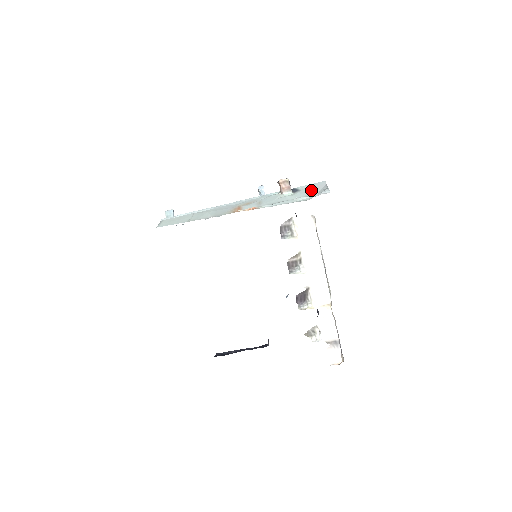
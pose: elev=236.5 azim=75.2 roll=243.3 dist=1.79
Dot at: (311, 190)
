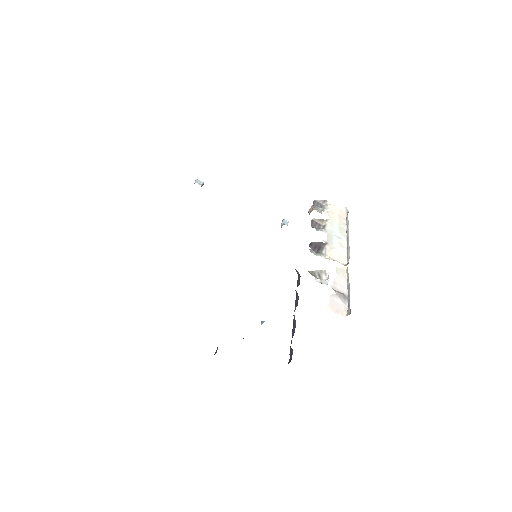
Dot at: occluded
